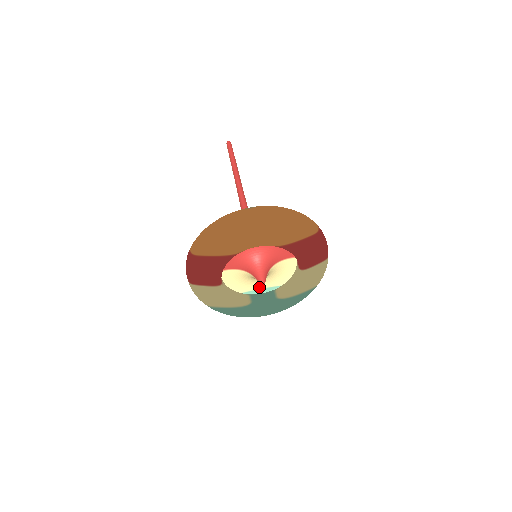
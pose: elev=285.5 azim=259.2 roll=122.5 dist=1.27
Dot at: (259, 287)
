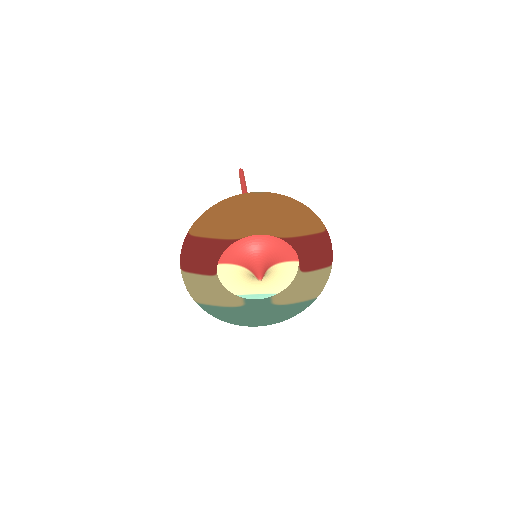
Dot at: (255, 292)
